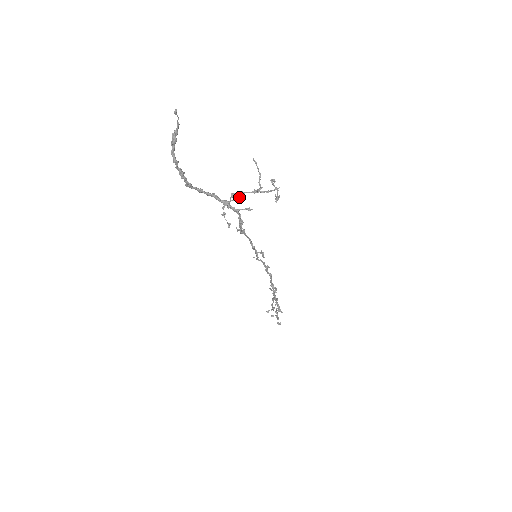
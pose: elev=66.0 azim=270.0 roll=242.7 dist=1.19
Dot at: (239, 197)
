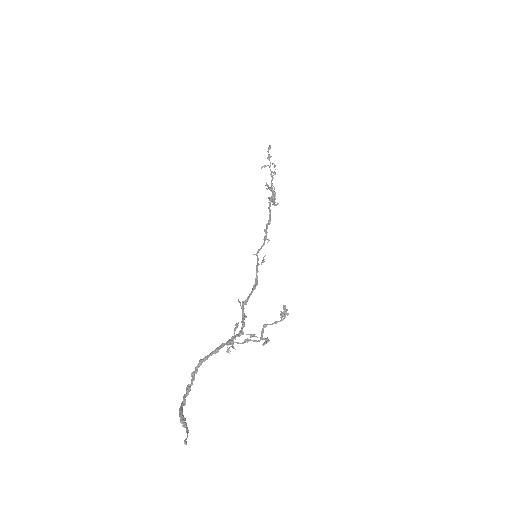
Dot at: occluded
